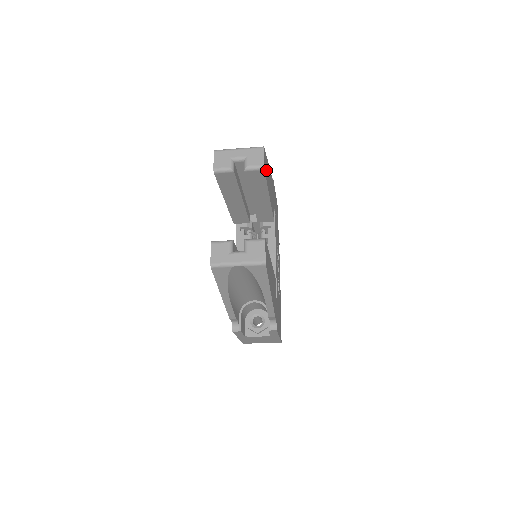
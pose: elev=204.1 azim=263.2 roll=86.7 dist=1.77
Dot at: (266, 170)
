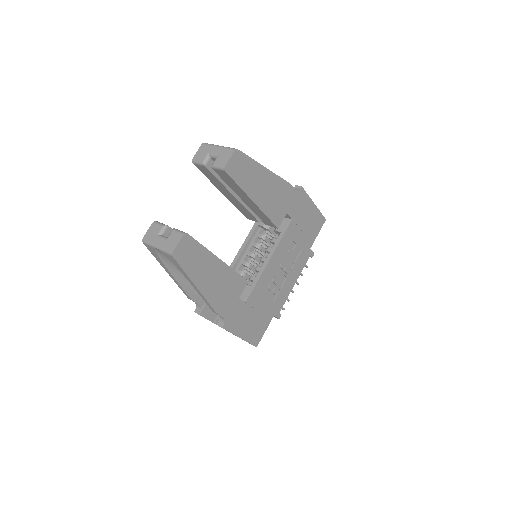
Dot at: (242, 173)
